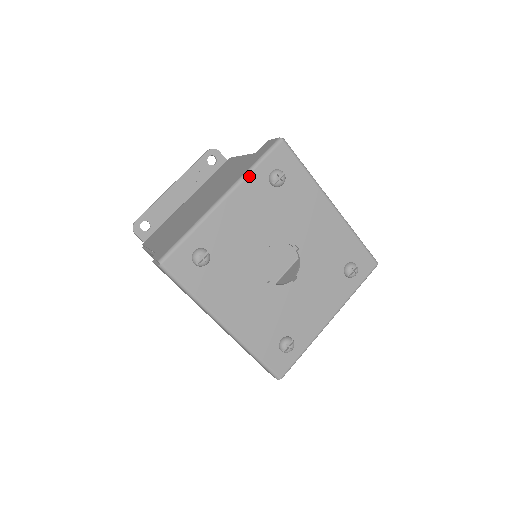
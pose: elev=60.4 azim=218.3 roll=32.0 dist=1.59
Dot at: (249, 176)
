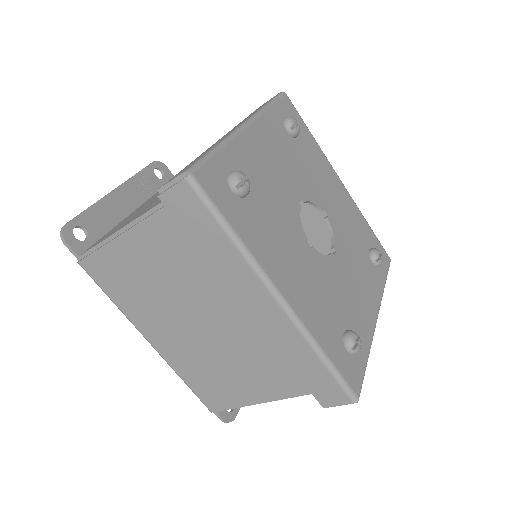
Dot at: (266, 112)
